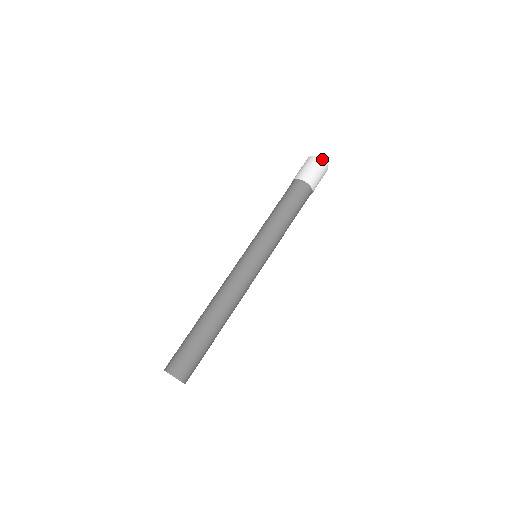
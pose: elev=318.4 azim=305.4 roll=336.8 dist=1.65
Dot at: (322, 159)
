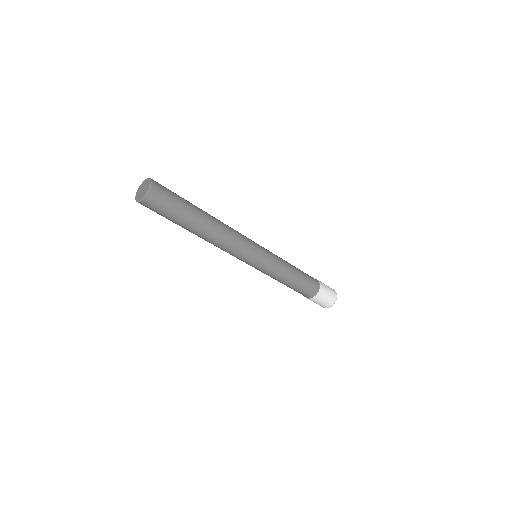
Dot at: (335, 291)
